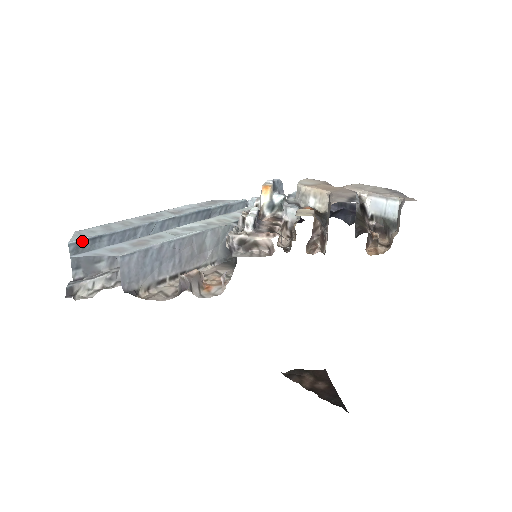
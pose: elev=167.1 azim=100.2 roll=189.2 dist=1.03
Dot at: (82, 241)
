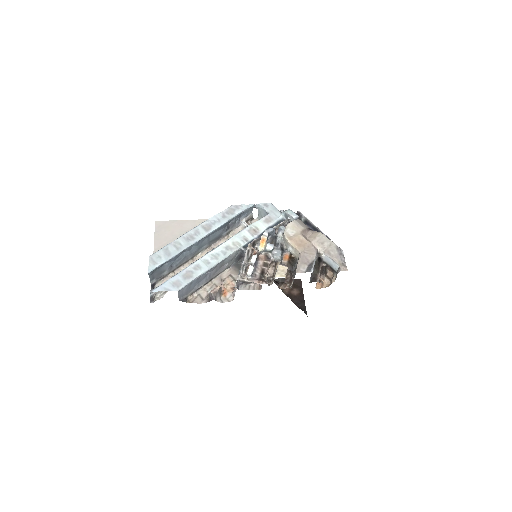
Dot at: (155, 269)
